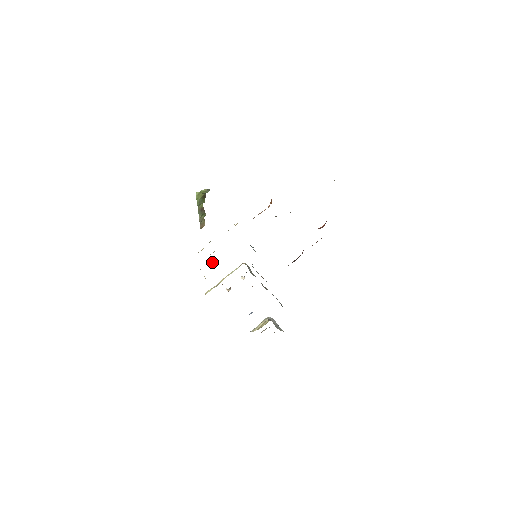
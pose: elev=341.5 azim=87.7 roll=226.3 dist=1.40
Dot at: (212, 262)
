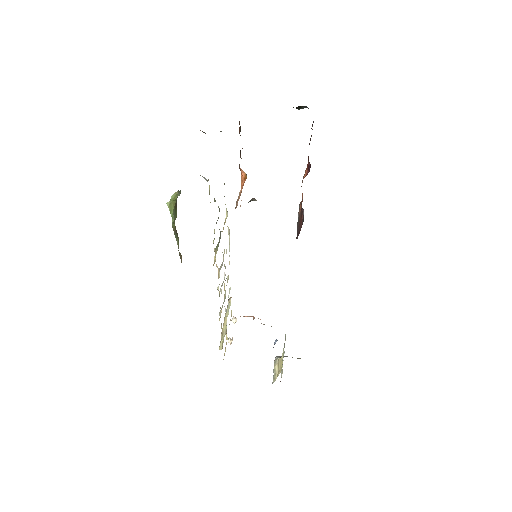
Dot at: (221, 285)
